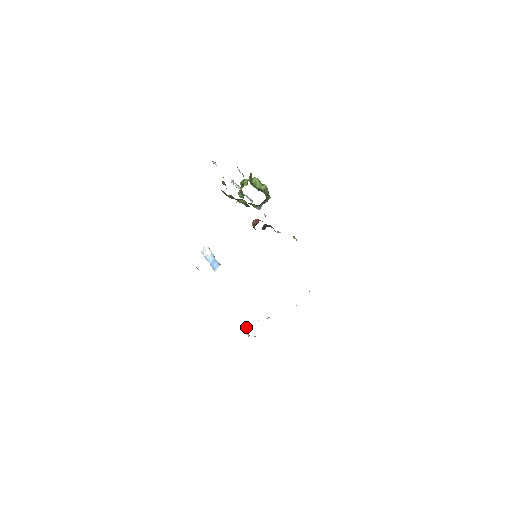
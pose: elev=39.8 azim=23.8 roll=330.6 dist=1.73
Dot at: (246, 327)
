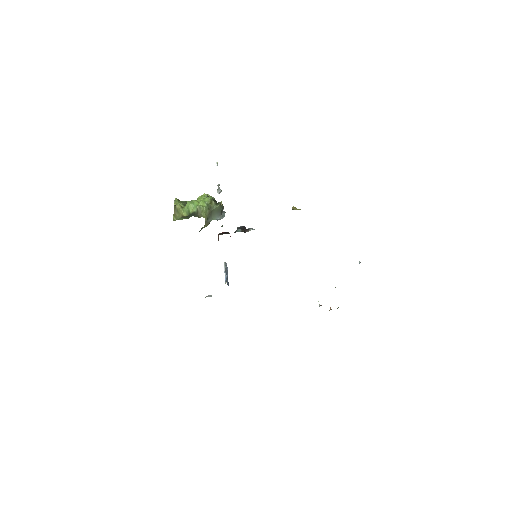
Dot at: (319, 305)
